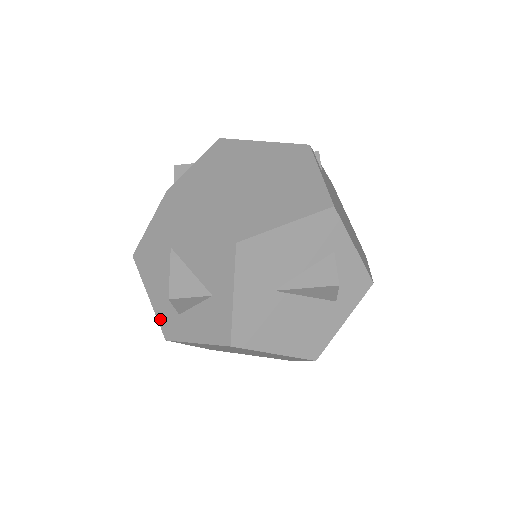
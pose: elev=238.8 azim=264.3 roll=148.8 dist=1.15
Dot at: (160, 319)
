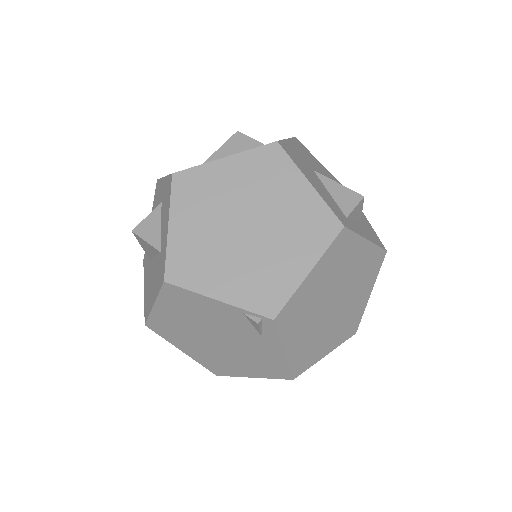
Dot at: (159, 288)
